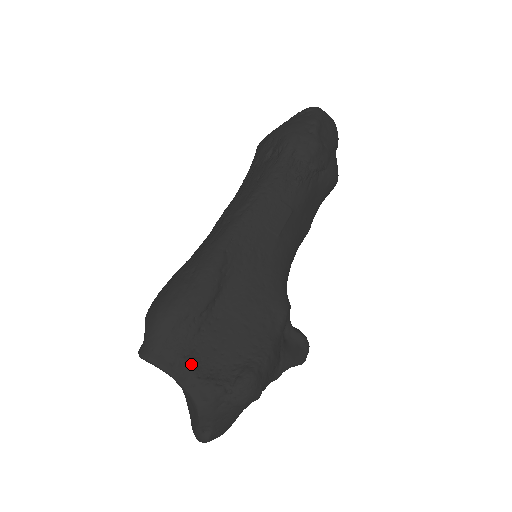
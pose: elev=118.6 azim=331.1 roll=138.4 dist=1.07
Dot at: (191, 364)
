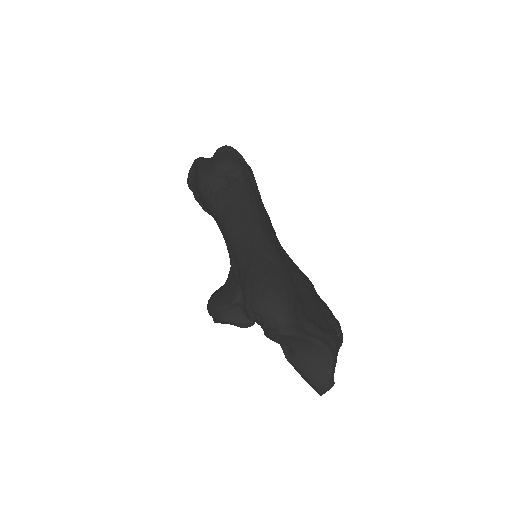
Dot at: (316, 325)
